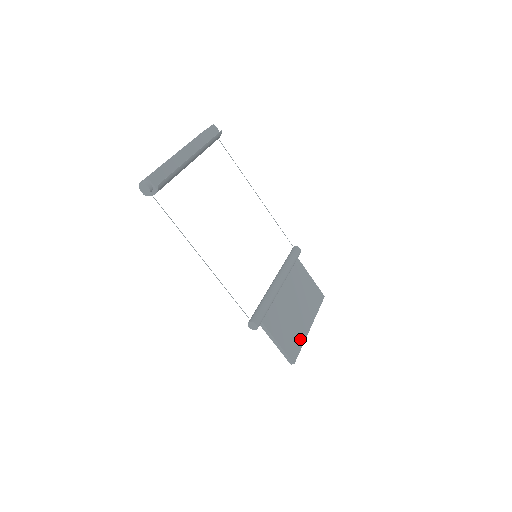
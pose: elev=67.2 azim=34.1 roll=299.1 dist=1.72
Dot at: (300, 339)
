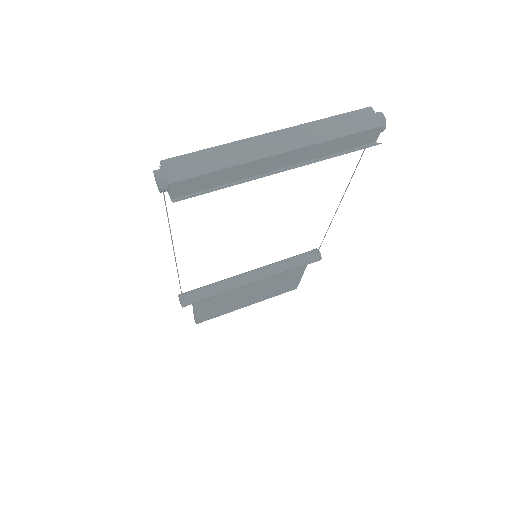
Dot at: (225, 312)
